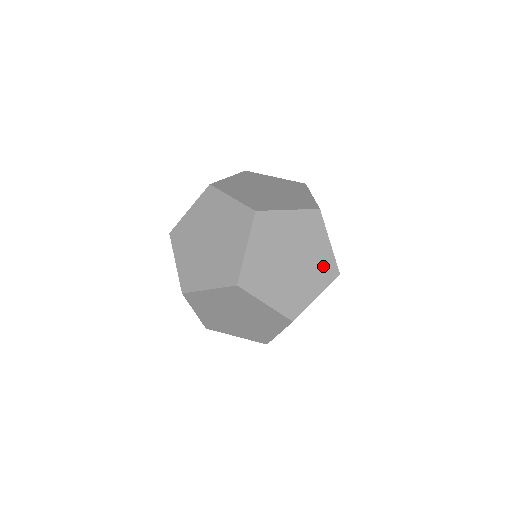
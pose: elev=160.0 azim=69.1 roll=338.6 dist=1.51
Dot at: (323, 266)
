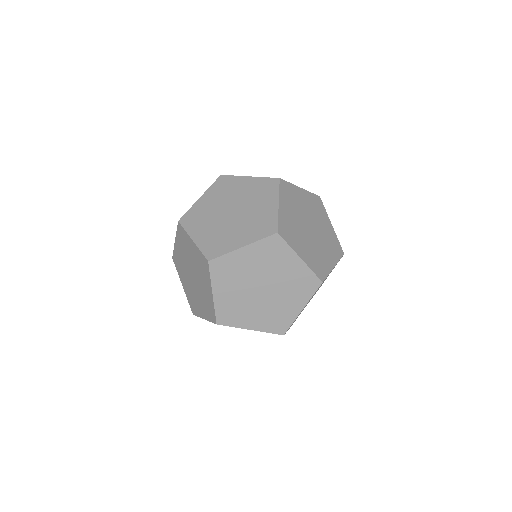
Dot at: (332, 242)
